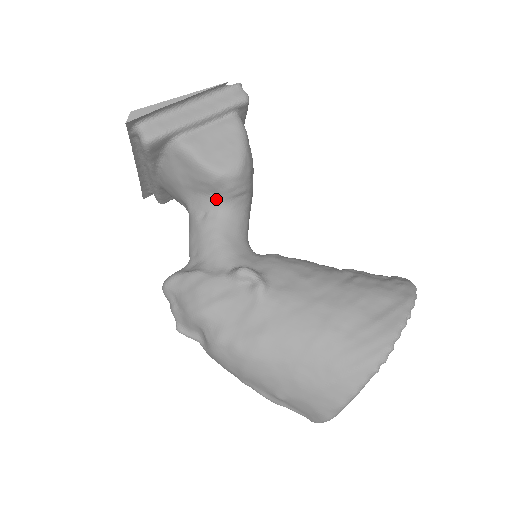
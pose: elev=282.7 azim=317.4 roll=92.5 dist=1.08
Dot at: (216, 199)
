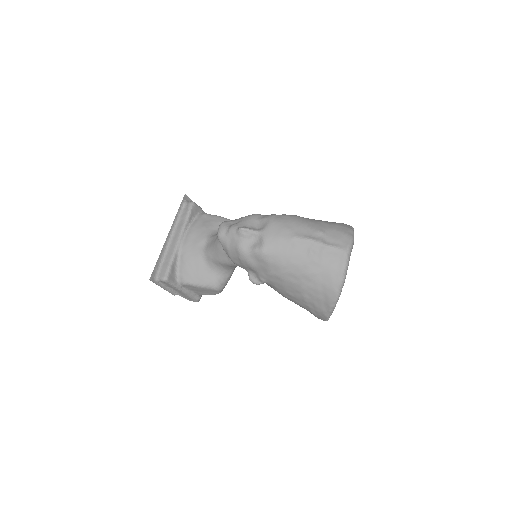
Dot at: occluded
